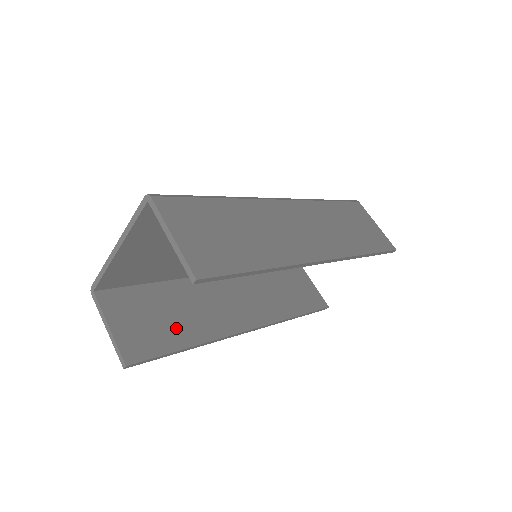
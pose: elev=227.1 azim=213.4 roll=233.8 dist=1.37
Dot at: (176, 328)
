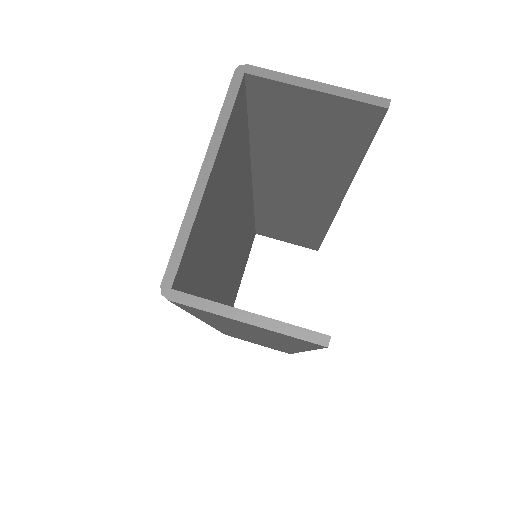
Dot at: occluded
